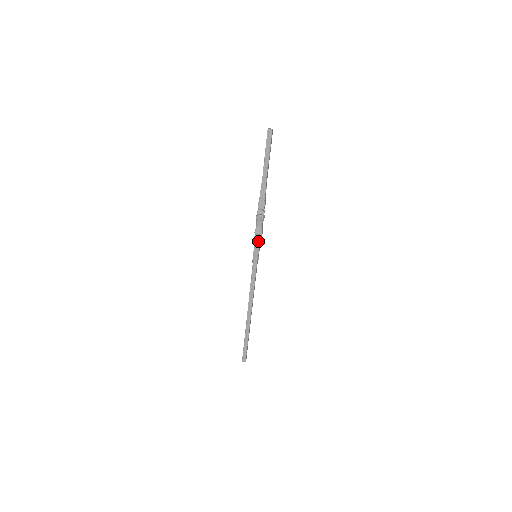
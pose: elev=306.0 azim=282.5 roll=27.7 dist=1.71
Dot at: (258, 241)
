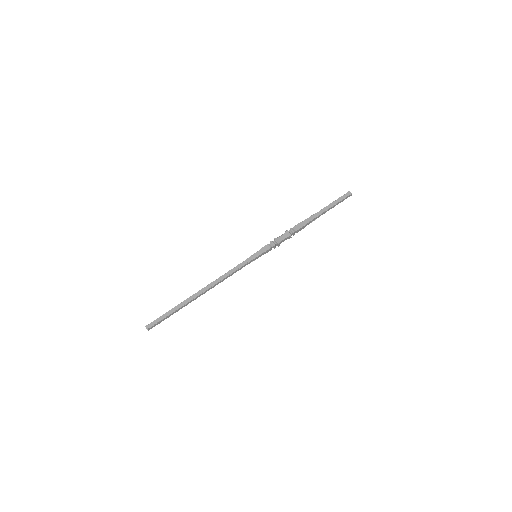
Dot at: (270, 246)
